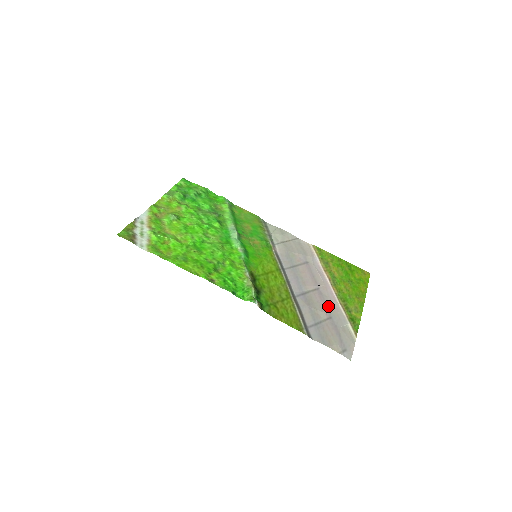
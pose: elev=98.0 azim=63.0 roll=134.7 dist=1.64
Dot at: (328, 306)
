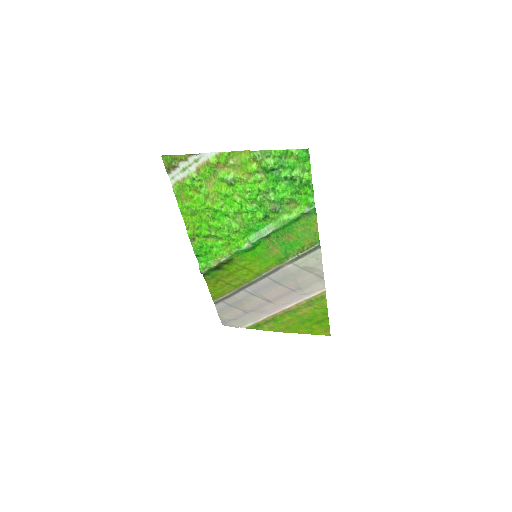
Dot at: (256, 310)
